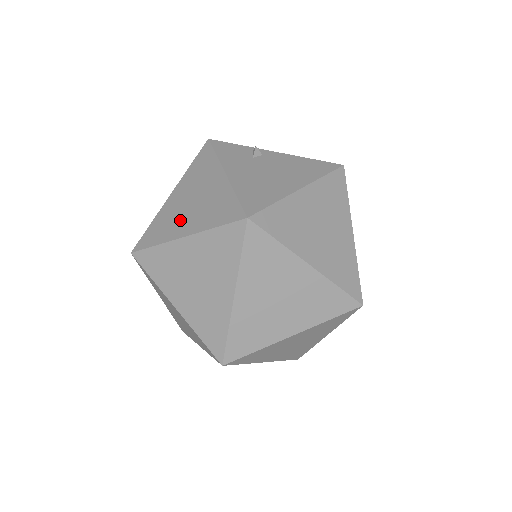
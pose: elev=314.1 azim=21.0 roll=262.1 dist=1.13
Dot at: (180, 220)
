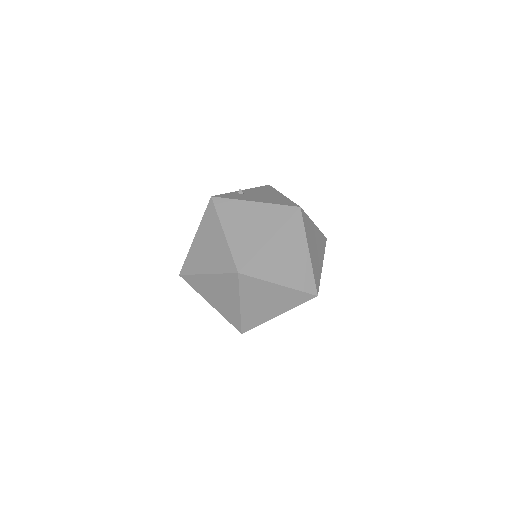
Dot at: (255, 236)
